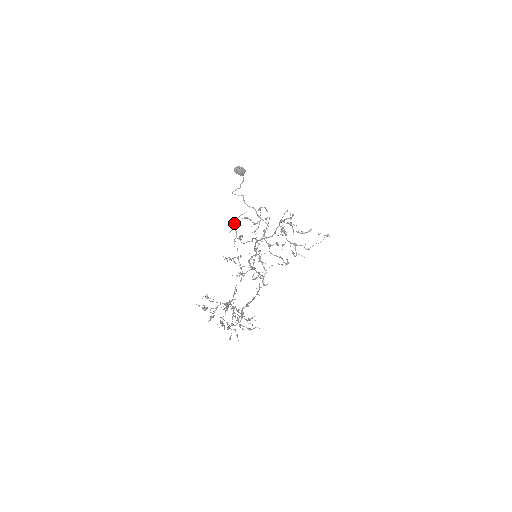
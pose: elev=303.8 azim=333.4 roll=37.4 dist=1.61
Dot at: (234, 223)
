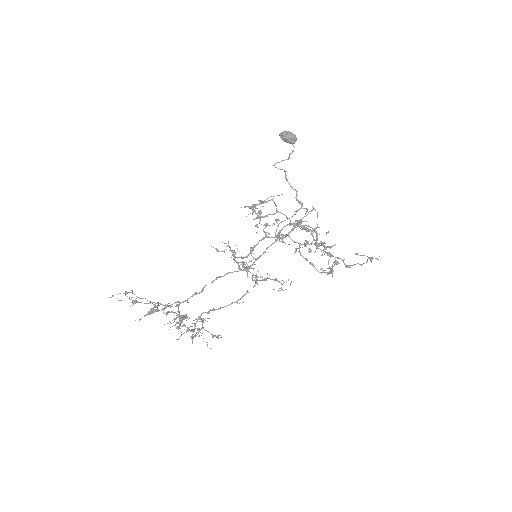
Dot at: (253, 206)
